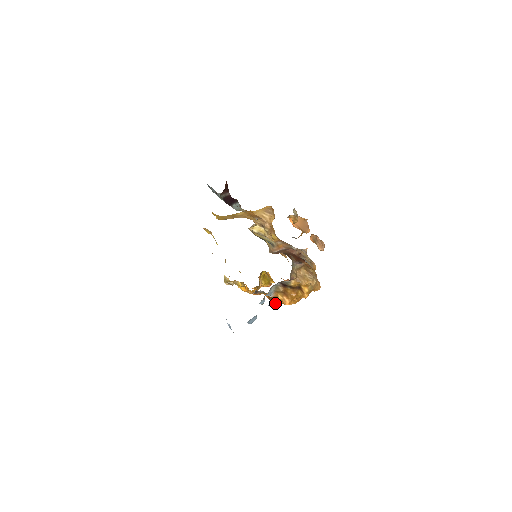
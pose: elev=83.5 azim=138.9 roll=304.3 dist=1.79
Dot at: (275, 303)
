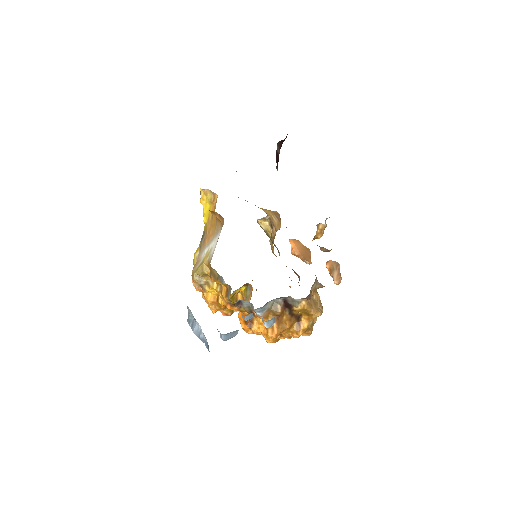
Dot at: (273, 321)
